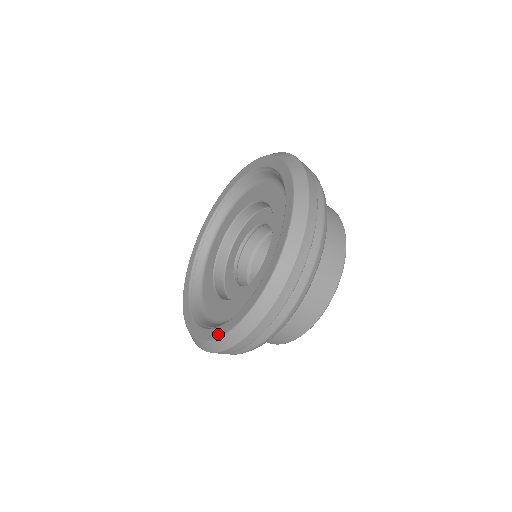
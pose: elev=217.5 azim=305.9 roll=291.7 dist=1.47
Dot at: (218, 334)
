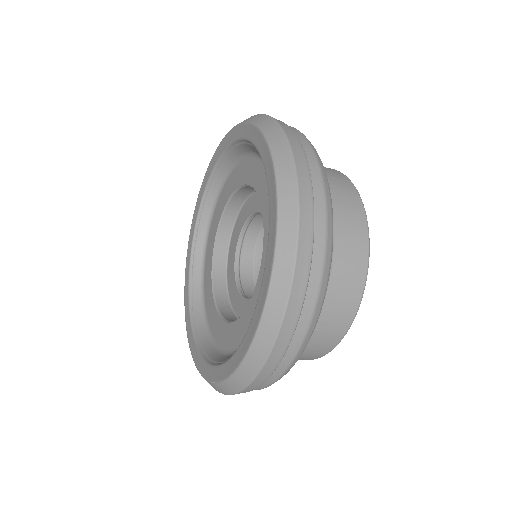
Dot at: (190, 344)
